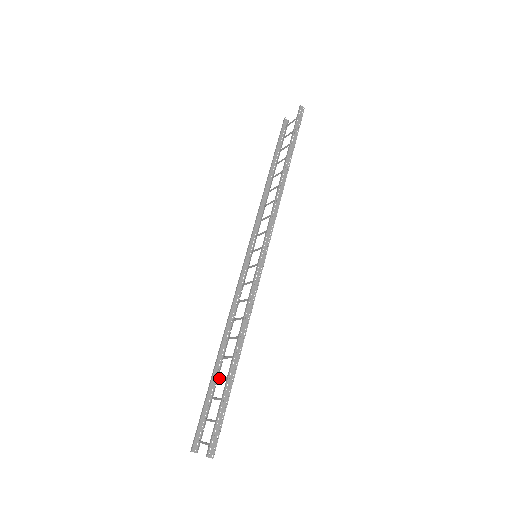
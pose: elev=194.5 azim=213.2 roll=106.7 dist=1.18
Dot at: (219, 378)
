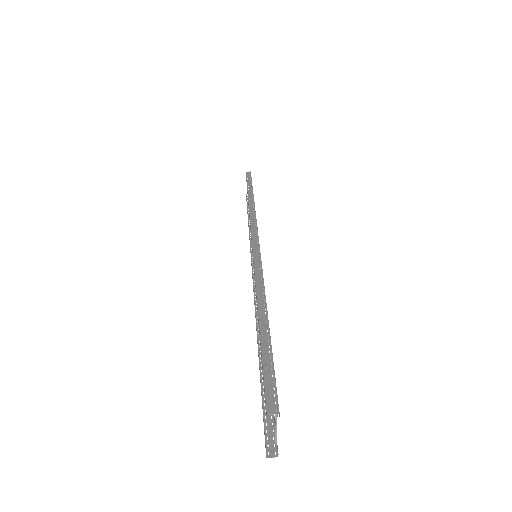
Dot at: occluded
